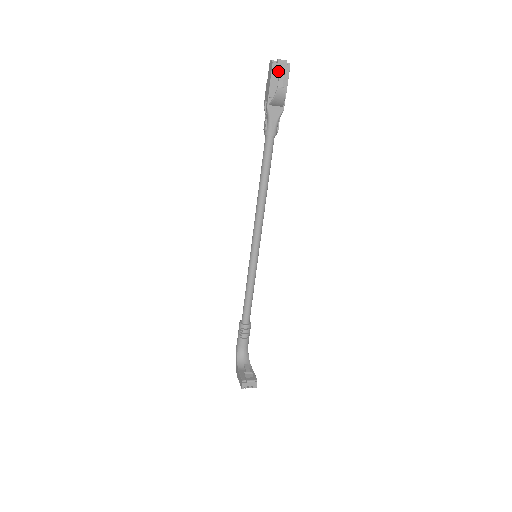
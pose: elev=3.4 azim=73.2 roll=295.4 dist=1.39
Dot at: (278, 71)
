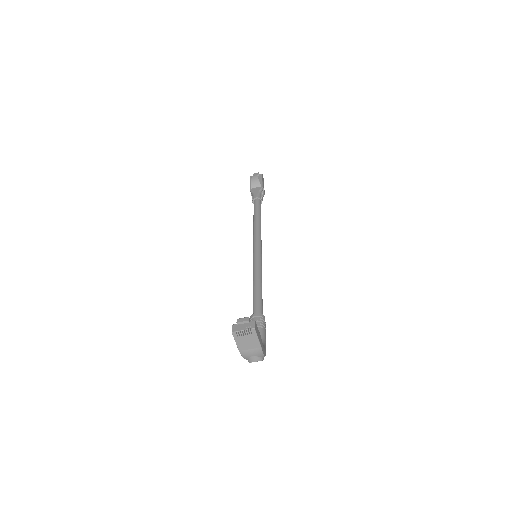
Dot at: occluded
